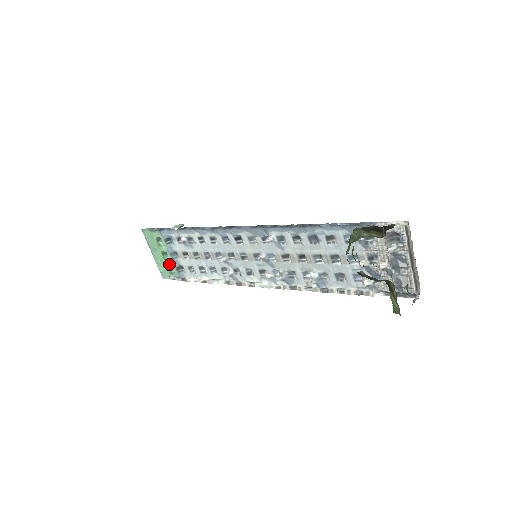
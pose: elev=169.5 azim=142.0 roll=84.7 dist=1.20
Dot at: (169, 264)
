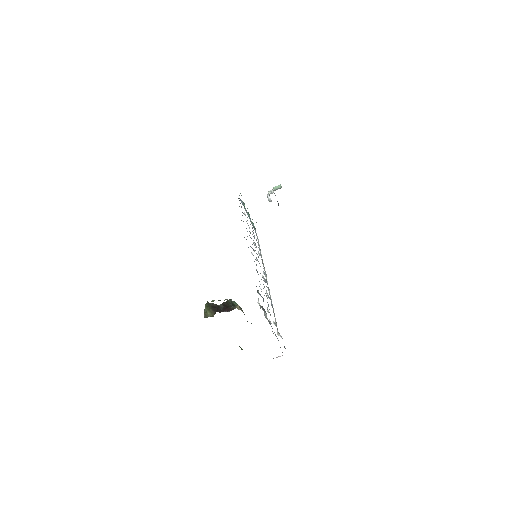
Dot at: (251, 221)
